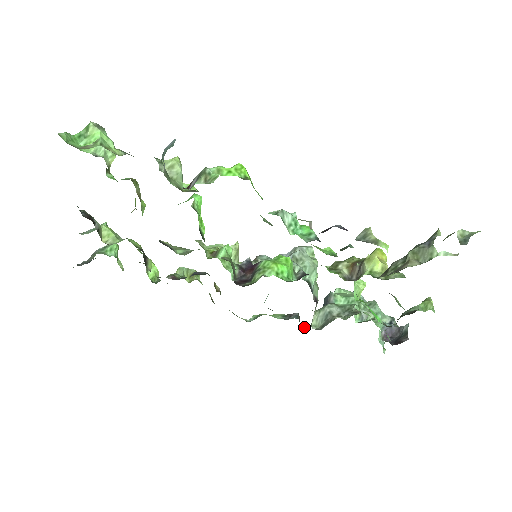
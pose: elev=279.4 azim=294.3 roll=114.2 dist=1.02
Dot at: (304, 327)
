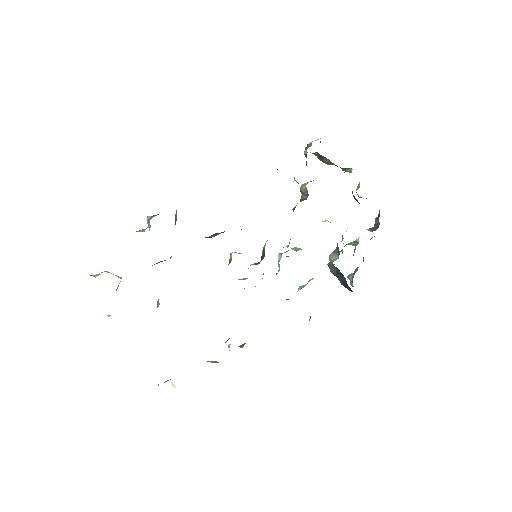
Dot at: occluded
